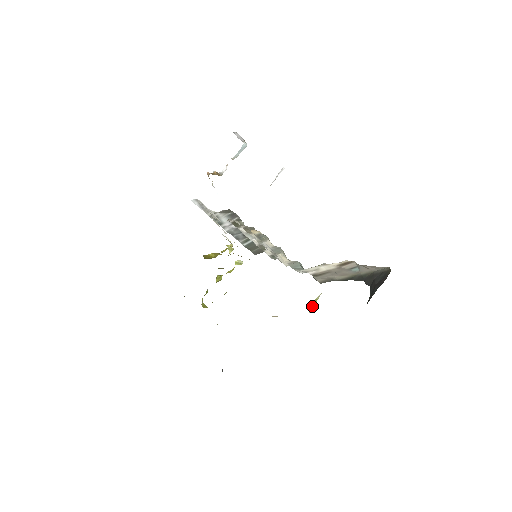
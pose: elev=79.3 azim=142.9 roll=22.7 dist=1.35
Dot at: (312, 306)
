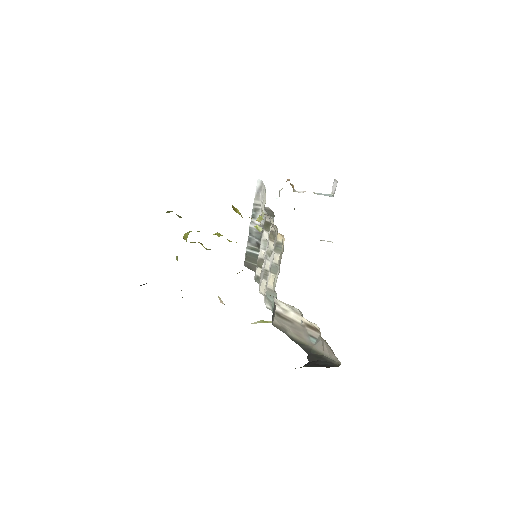
Dot at: (259, 322)
